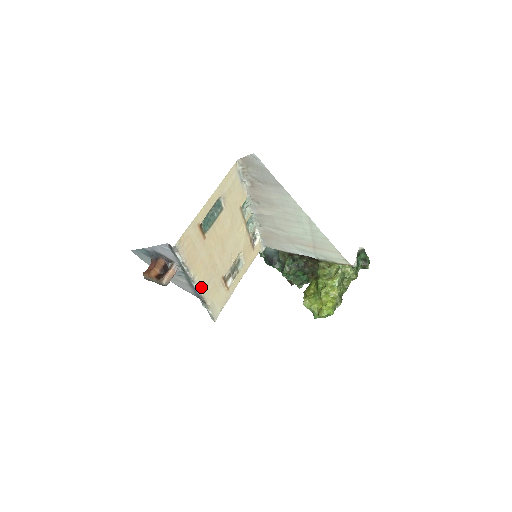
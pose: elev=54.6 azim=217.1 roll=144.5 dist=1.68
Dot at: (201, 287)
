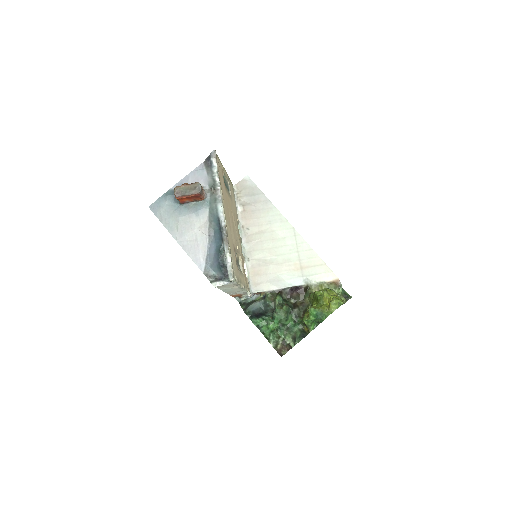
Dot at: (225, 218)
